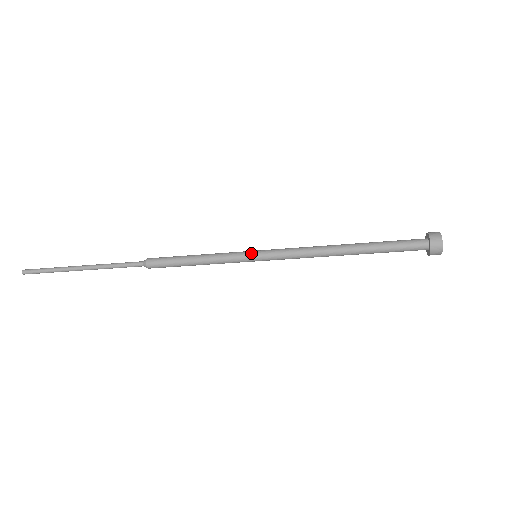
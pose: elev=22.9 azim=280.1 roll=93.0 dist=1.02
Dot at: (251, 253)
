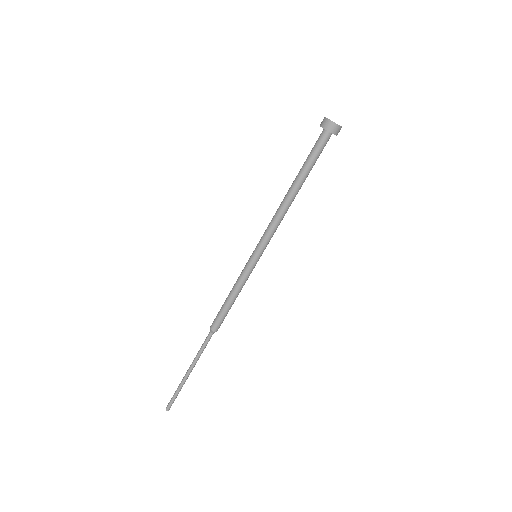
Dot at: (251, 258)
